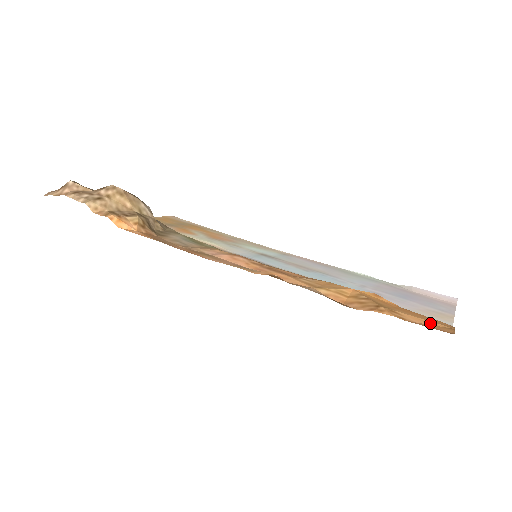
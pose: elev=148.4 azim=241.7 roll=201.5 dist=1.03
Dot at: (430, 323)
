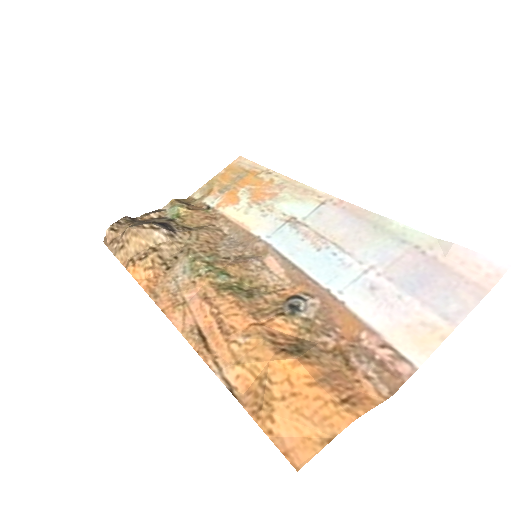
Dot at: (304, 433)
